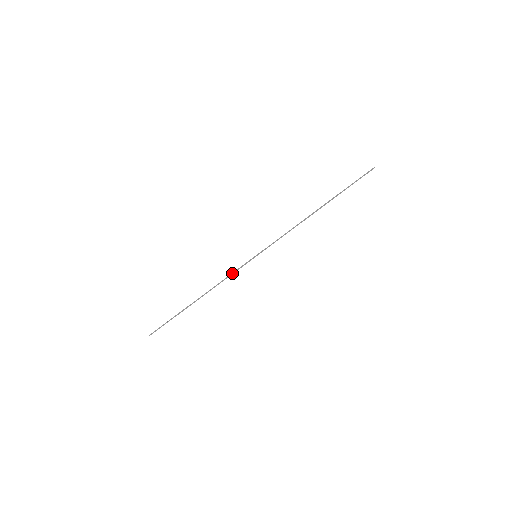
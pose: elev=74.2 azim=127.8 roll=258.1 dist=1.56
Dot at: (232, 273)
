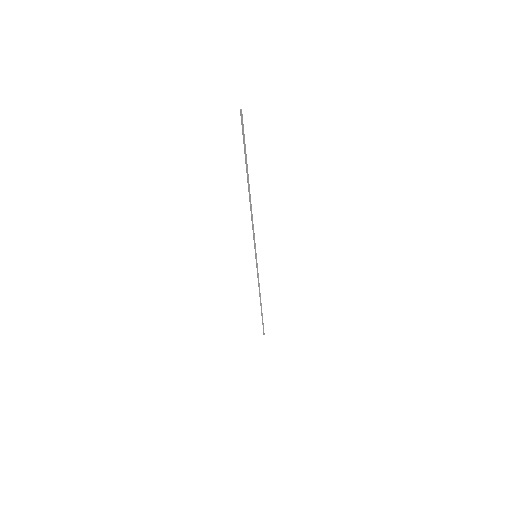
Dot at: (258, 277)
